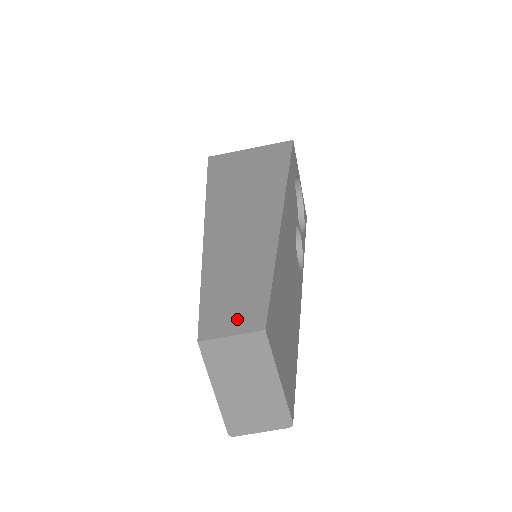
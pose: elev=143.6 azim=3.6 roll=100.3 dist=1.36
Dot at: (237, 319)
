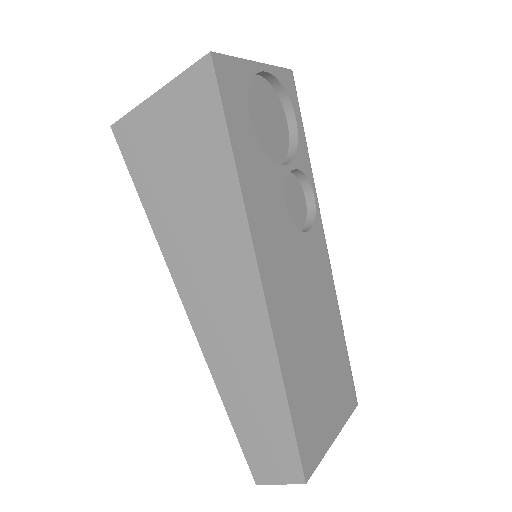
Dot at: (278, 467)
